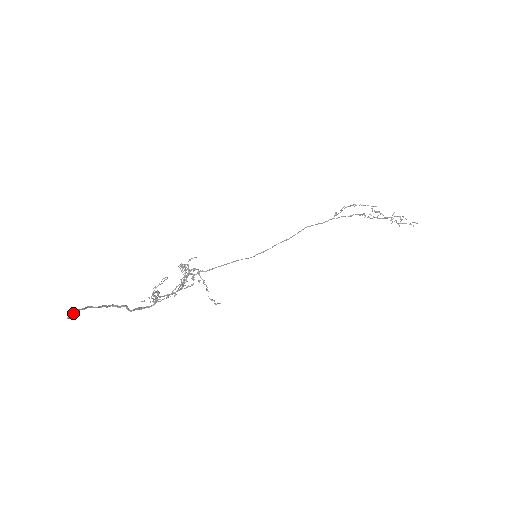
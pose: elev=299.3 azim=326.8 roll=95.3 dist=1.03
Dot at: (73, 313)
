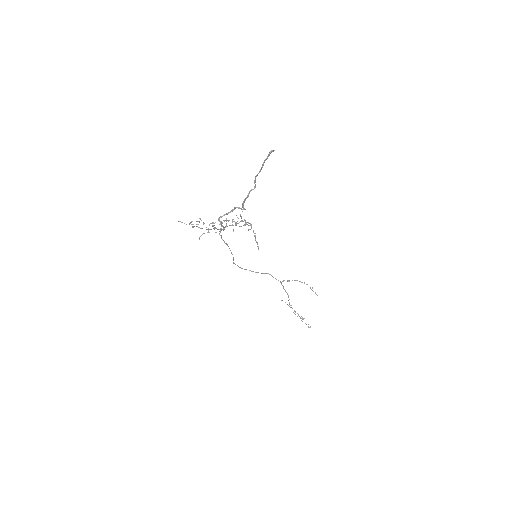
Dot at: occluded
